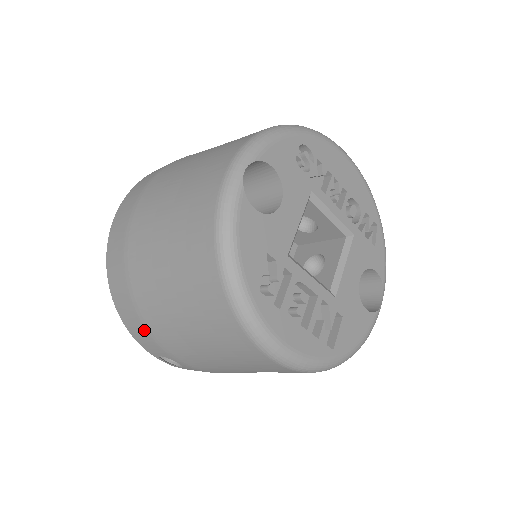
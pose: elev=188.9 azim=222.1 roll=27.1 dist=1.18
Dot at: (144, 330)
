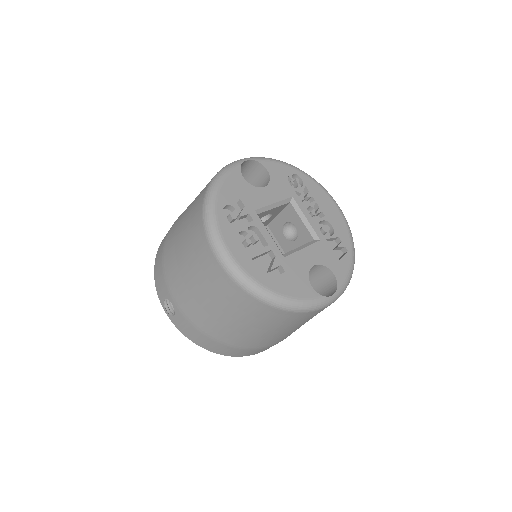
Dot at: (161, 268)
